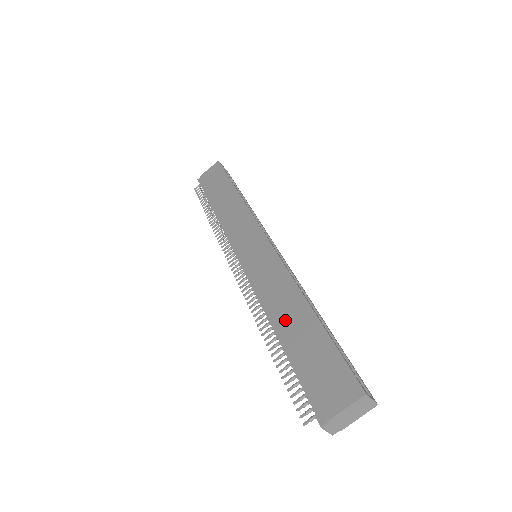
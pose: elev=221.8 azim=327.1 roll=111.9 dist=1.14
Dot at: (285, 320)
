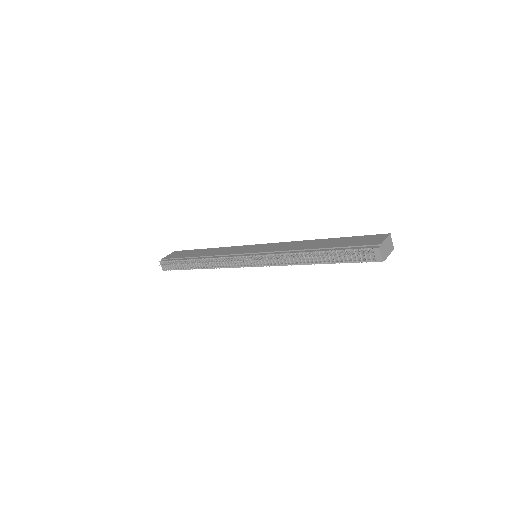
Dot at: (314, 246)
